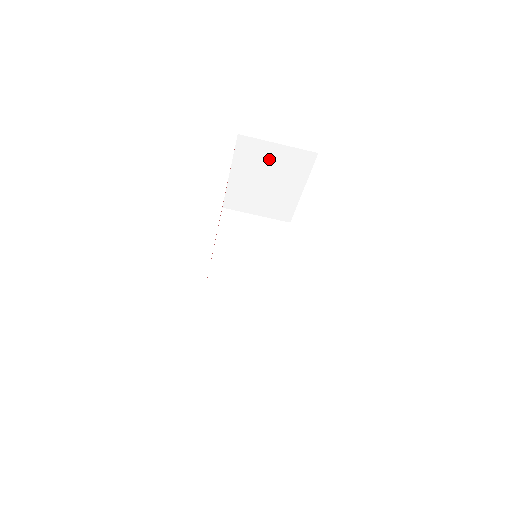
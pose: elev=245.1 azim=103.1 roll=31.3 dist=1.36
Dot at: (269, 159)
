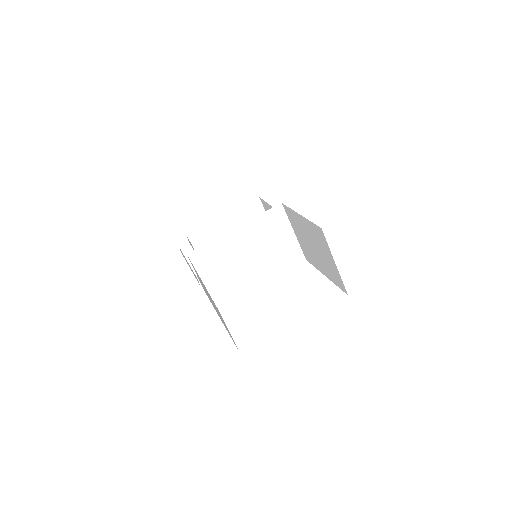
Dot at: (324, 252)
